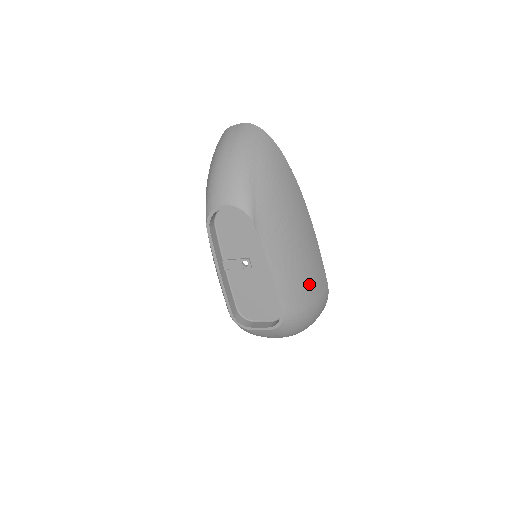
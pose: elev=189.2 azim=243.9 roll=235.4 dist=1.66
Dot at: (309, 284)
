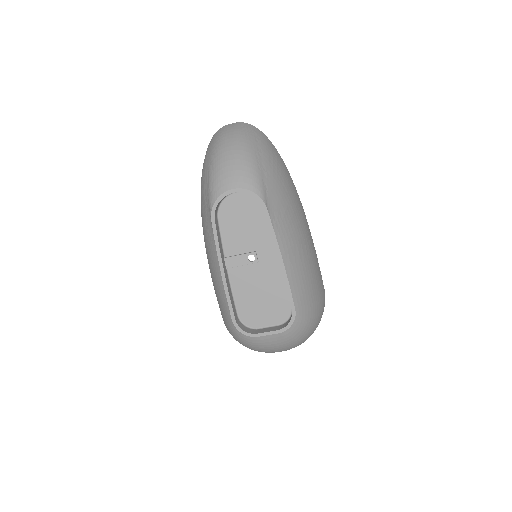
Dot at: (314, 282)
